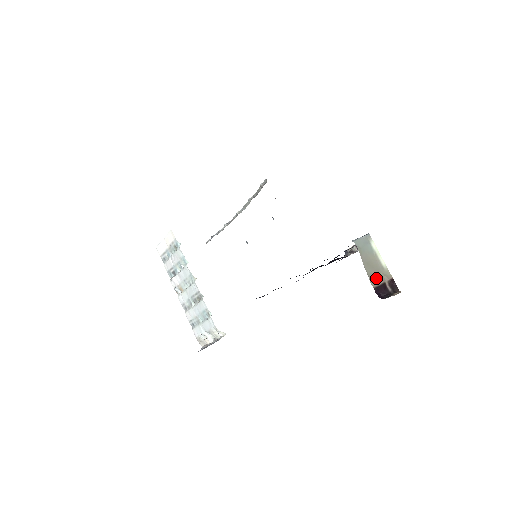
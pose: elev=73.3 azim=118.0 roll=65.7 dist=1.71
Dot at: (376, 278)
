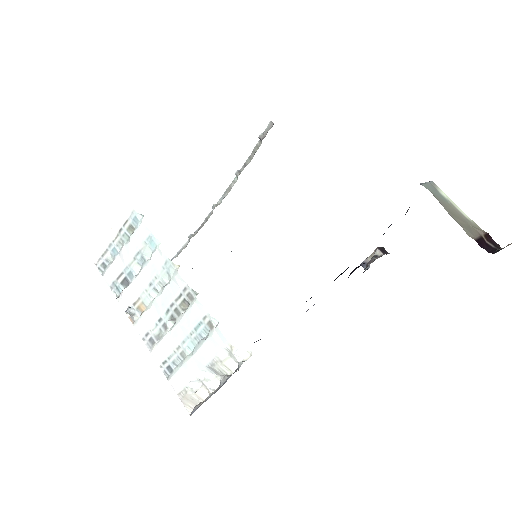
Dot at: (469, 229)
